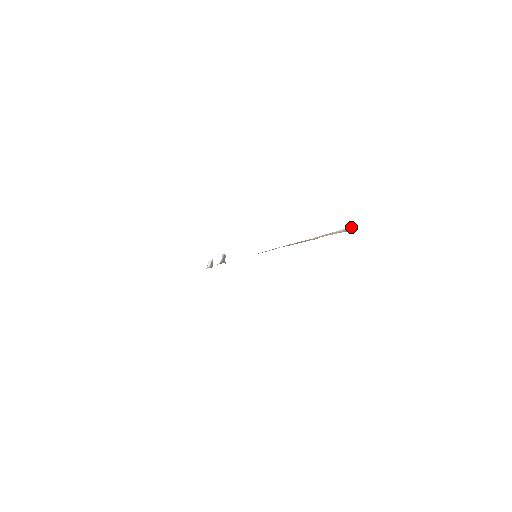
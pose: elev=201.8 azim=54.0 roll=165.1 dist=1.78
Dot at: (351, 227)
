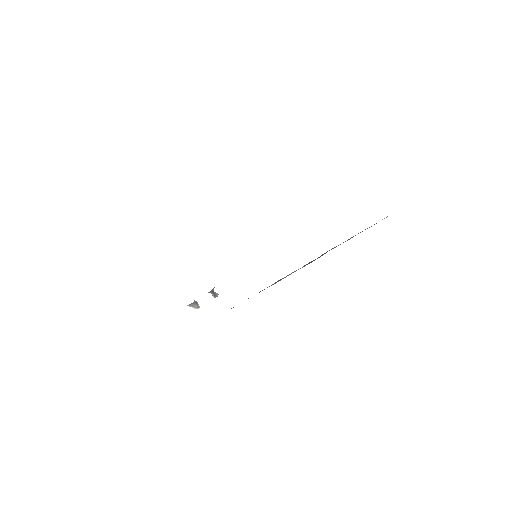
Dot at: occluded
